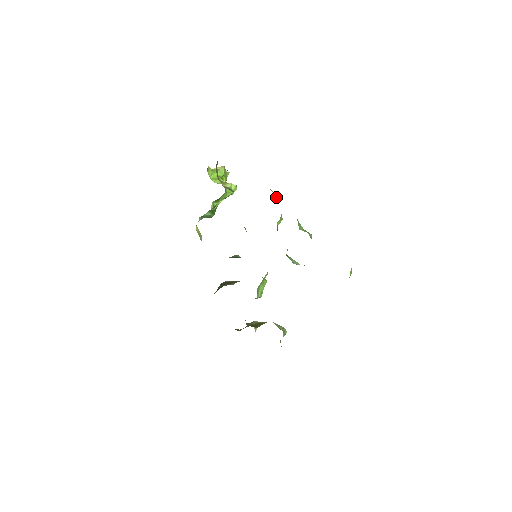
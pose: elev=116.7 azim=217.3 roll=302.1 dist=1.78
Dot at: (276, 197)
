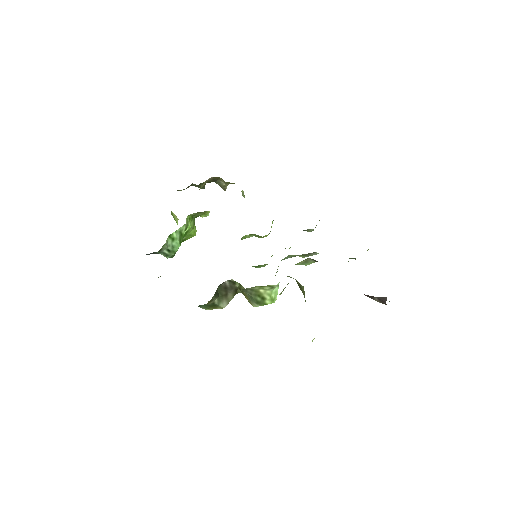
Dot at: occluded
